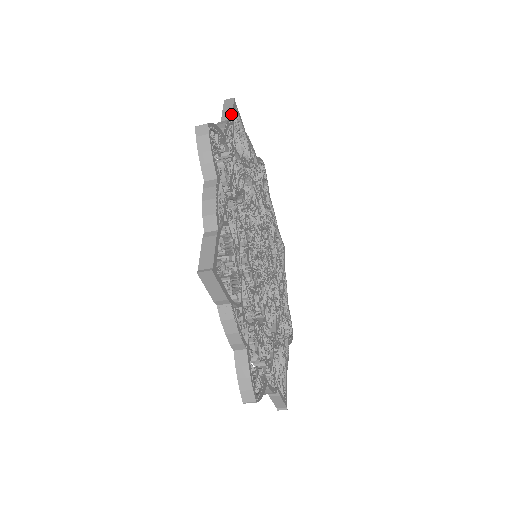
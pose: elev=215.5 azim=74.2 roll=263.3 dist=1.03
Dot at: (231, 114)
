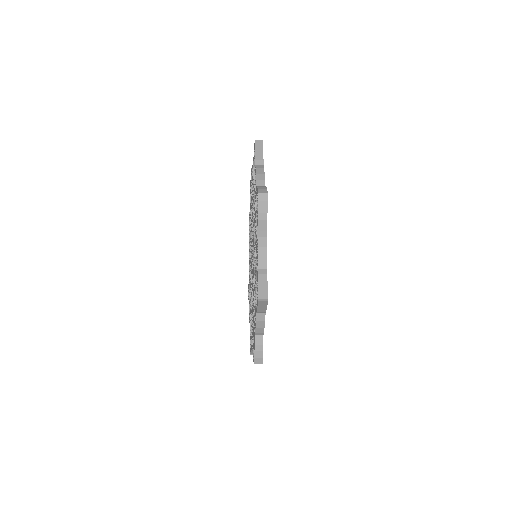
Dot at: (263, 159)
